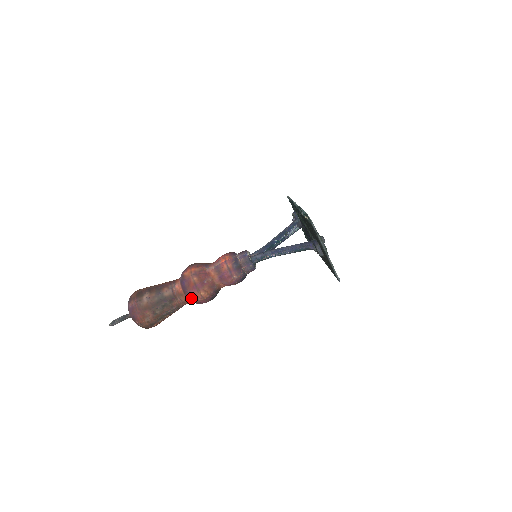
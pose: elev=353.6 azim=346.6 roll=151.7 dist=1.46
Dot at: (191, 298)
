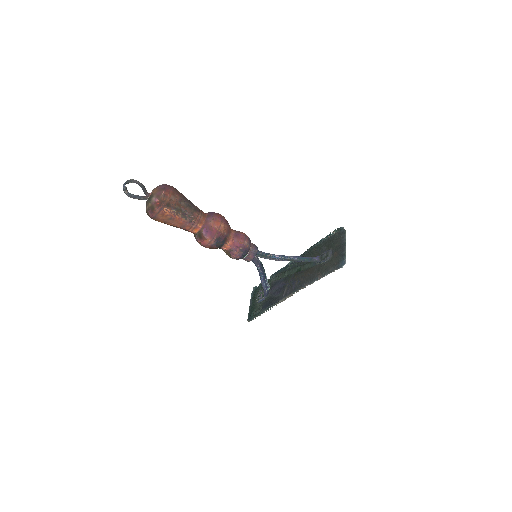
Dot at: (211, 221)
